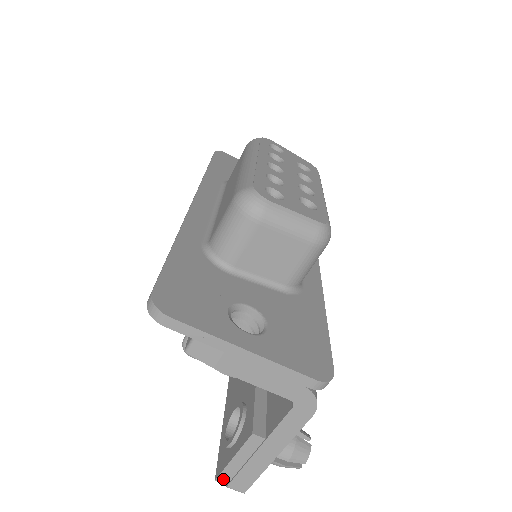
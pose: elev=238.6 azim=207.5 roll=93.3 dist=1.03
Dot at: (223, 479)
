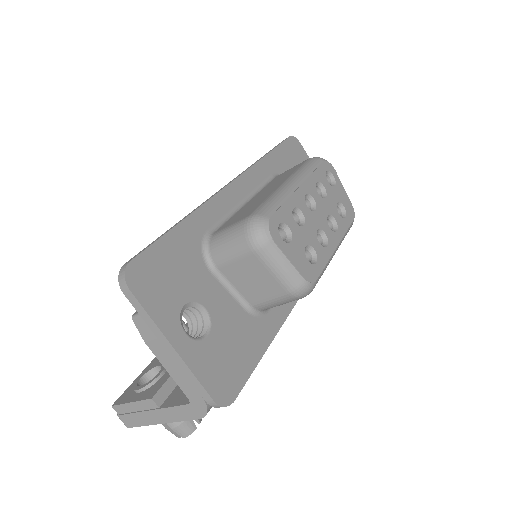
Dot at: (117, 409)
